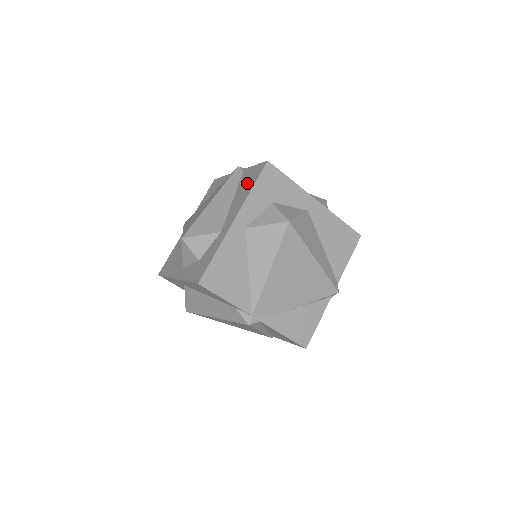
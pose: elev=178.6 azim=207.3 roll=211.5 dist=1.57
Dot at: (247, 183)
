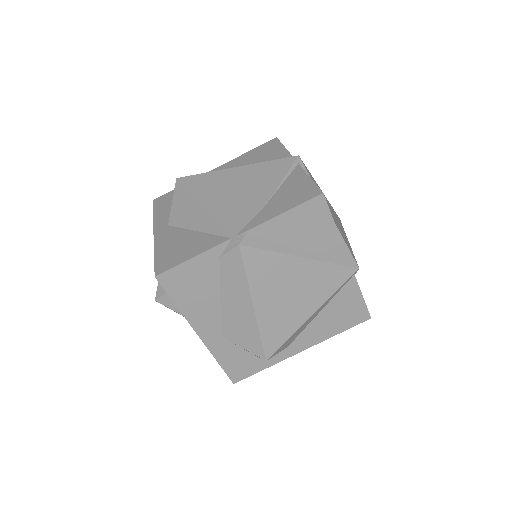
Dot at: occluded
